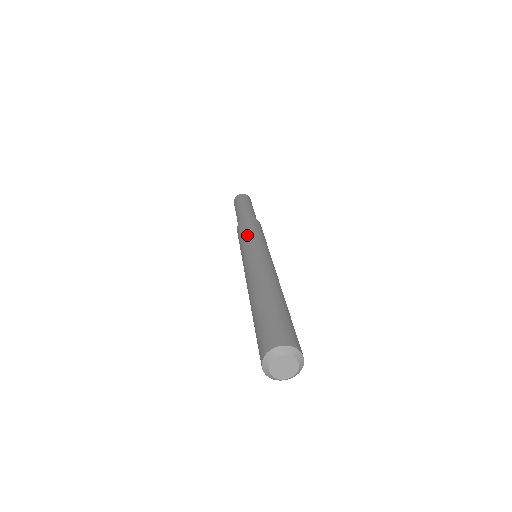
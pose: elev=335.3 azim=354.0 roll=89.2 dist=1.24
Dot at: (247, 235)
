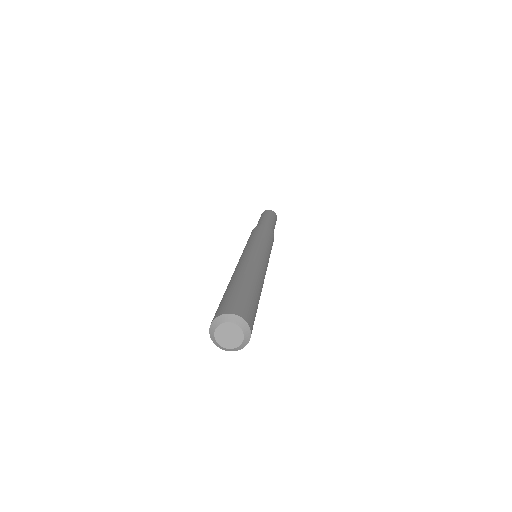
Dot at: occluded
